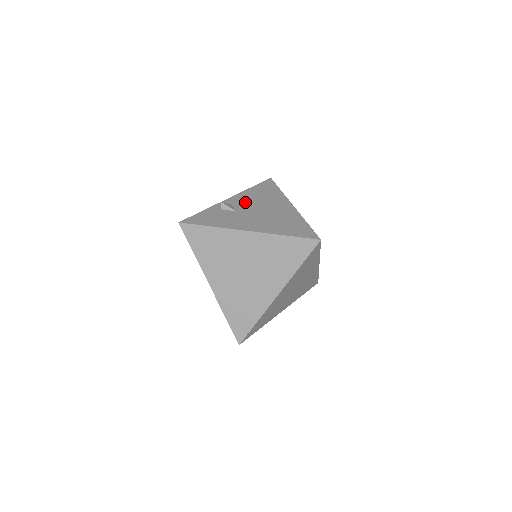
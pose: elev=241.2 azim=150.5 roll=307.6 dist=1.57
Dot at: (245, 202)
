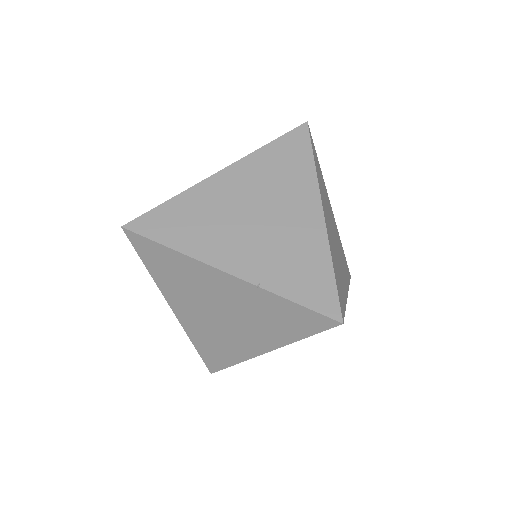
Dot at: occluded
